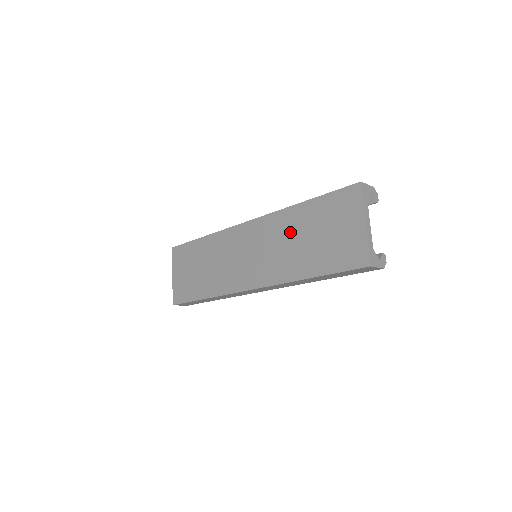
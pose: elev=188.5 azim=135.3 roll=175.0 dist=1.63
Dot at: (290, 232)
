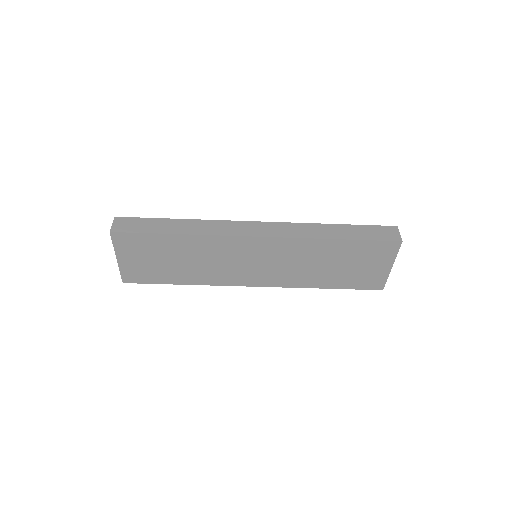
Dot at: (315, 257)
